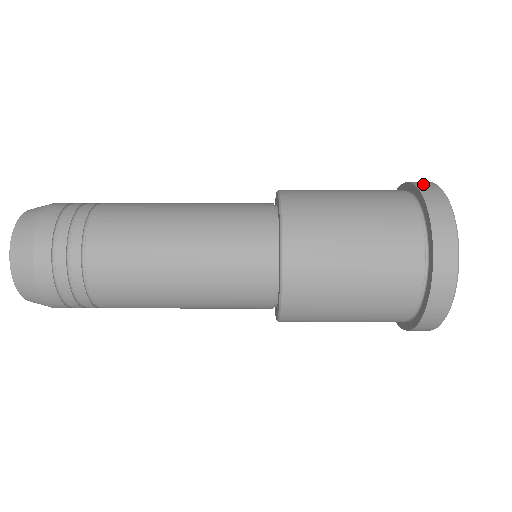
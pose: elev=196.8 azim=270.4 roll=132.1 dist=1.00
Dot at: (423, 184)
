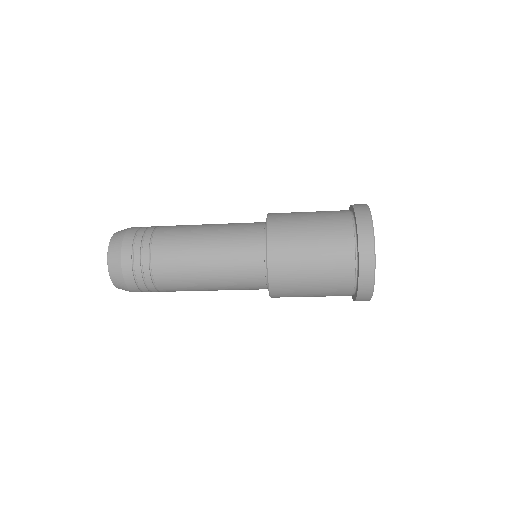
Dot at: occluded
